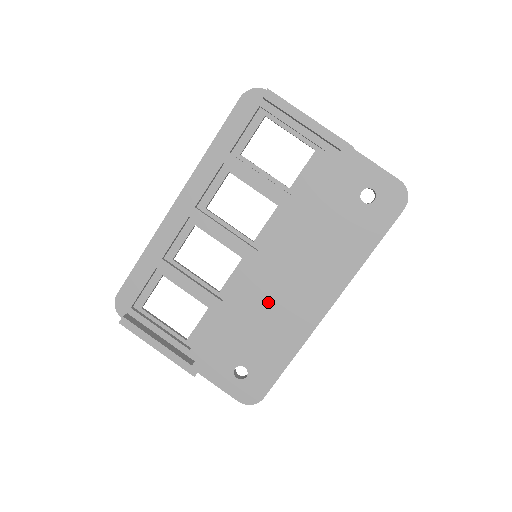
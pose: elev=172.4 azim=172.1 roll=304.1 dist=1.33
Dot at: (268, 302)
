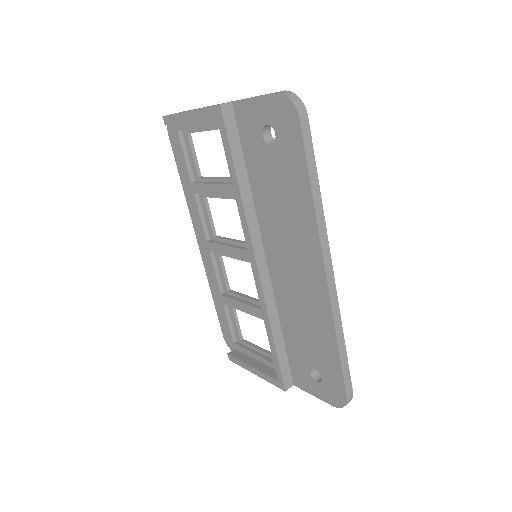
Dot at: (286, 295)
